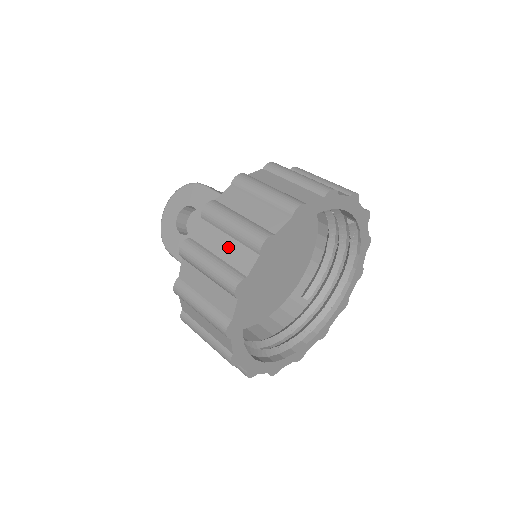
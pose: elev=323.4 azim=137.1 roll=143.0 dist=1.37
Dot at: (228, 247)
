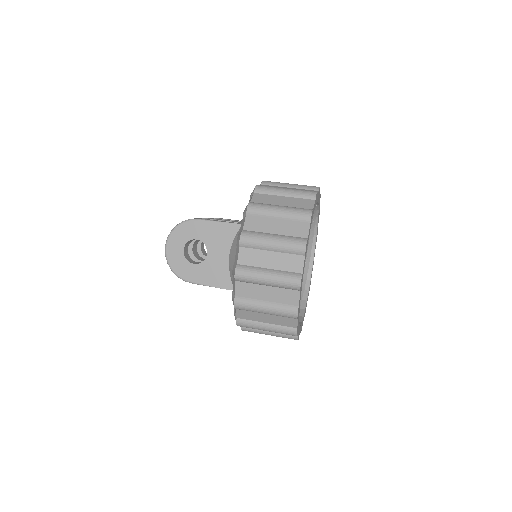
Dot at: (276, 259)
